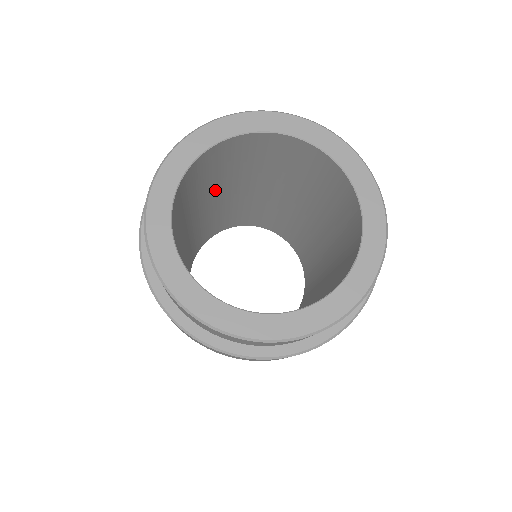
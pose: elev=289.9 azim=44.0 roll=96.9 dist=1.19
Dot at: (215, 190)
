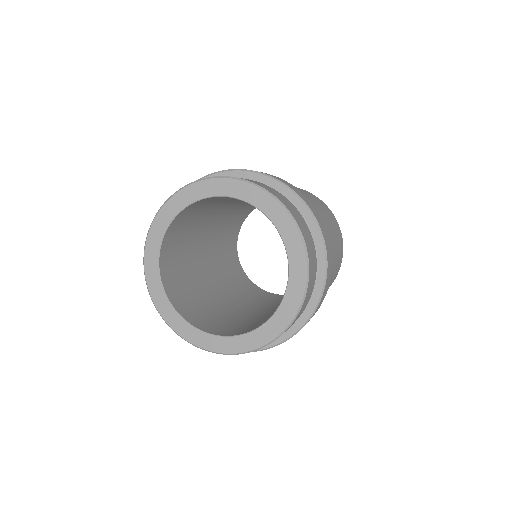
Dot at: (225, 204)
